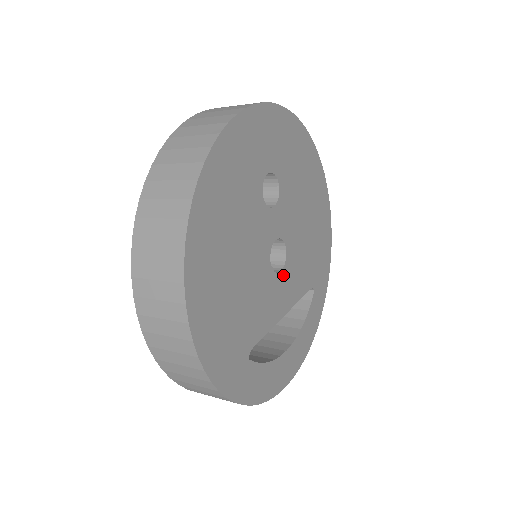
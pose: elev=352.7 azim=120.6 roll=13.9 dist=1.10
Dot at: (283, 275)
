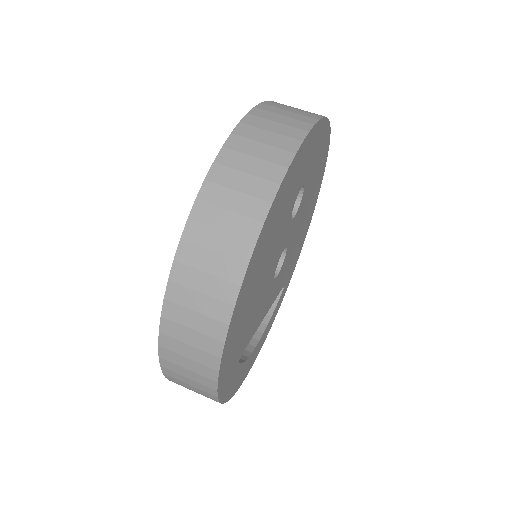
Dot at: (276, 280)
